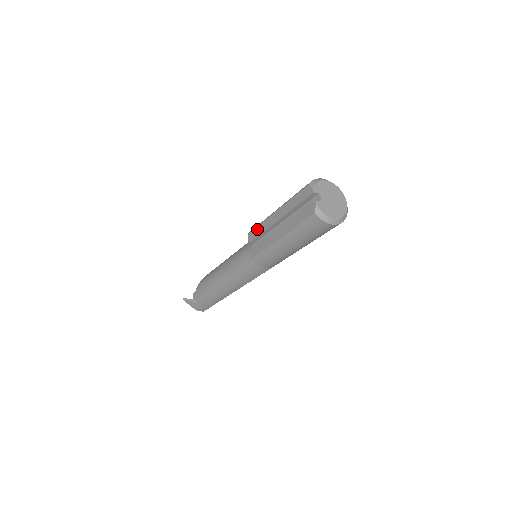
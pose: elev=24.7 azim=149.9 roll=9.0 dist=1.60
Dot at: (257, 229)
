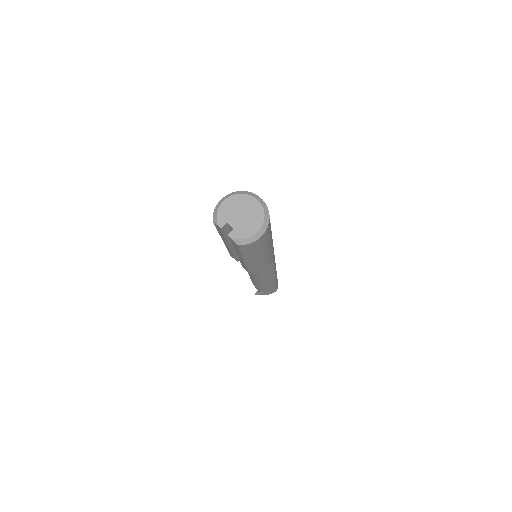
Dot at: occluded
